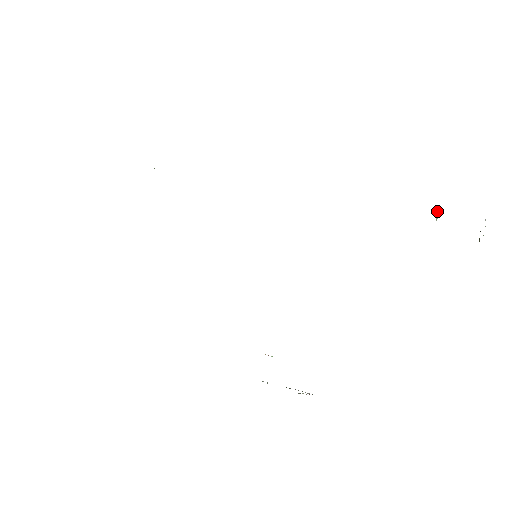
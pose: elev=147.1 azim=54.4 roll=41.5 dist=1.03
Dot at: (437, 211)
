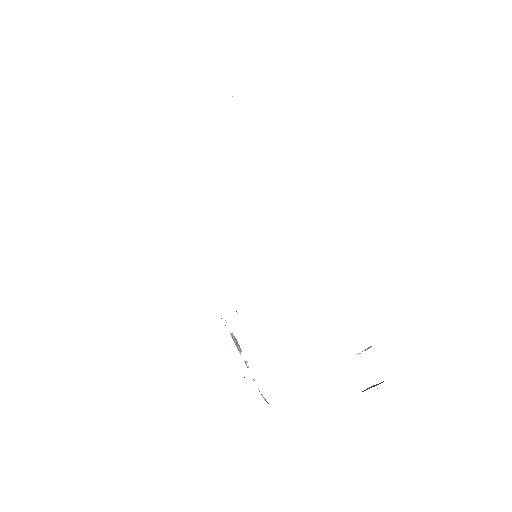
Dot at: (369, 347)
